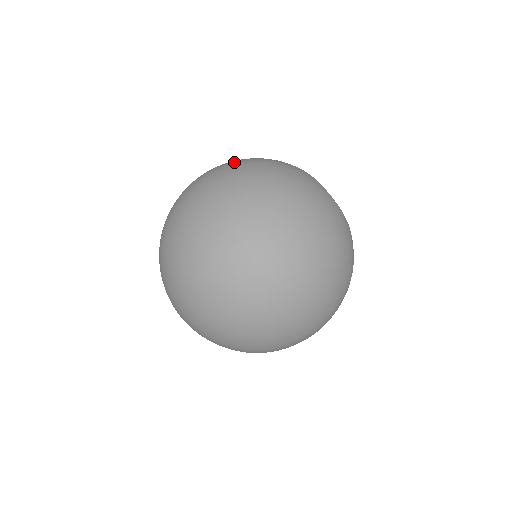
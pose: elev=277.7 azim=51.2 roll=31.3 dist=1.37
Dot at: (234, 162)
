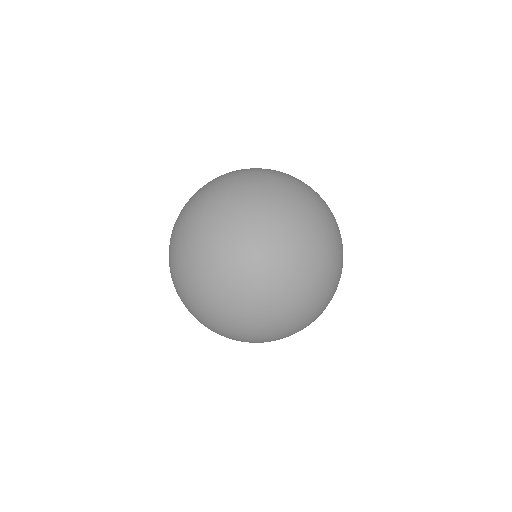
Dot at: (215, 181)
